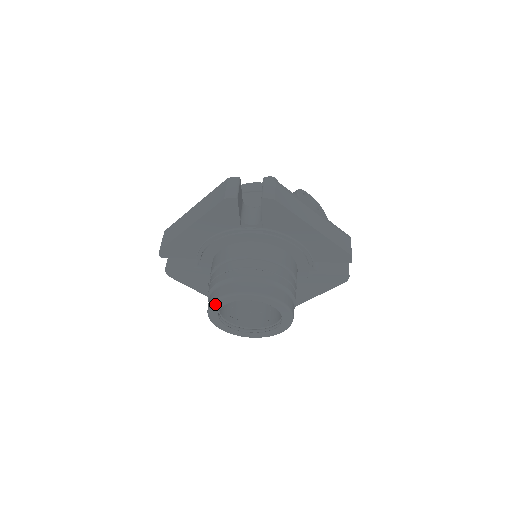
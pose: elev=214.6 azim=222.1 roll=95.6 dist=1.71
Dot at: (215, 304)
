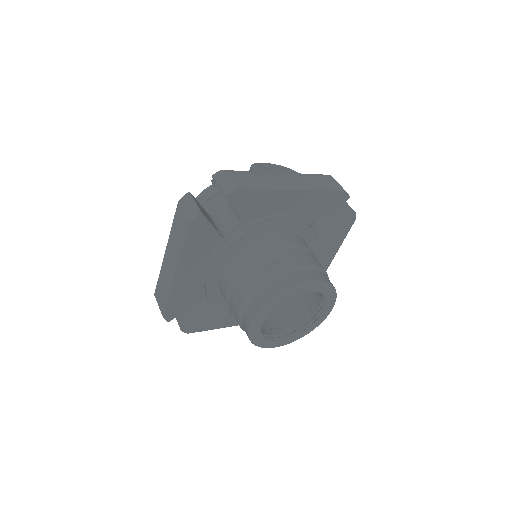
Dot at: (253, 329)
